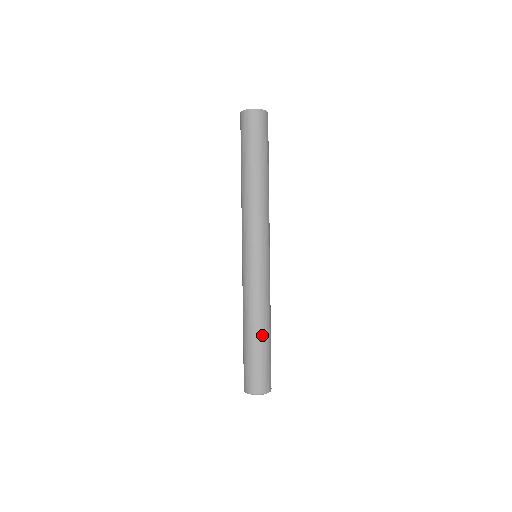
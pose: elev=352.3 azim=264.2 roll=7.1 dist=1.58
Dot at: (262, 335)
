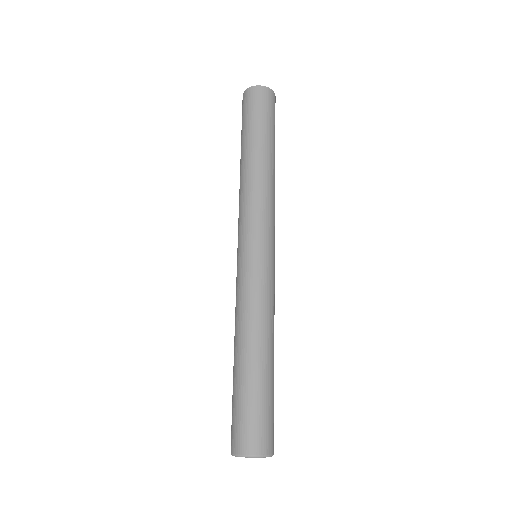
Dot at: (259, 360)
